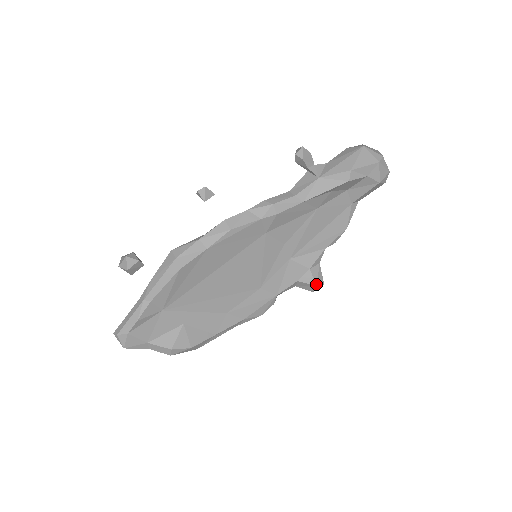
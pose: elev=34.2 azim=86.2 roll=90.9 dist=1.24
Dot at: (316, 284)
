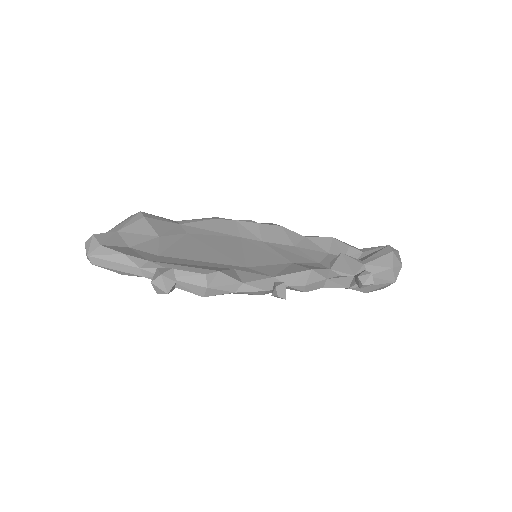
Dot at: occluded
